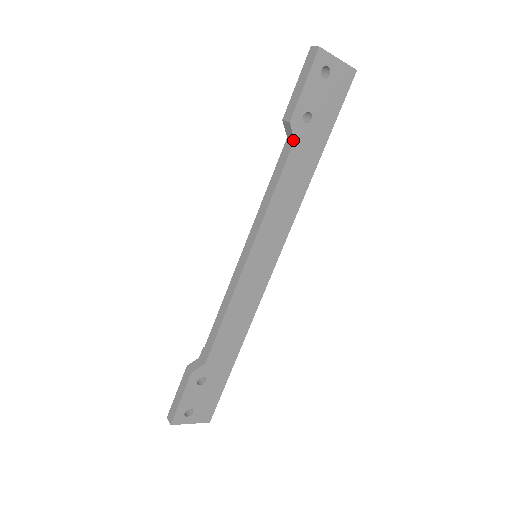
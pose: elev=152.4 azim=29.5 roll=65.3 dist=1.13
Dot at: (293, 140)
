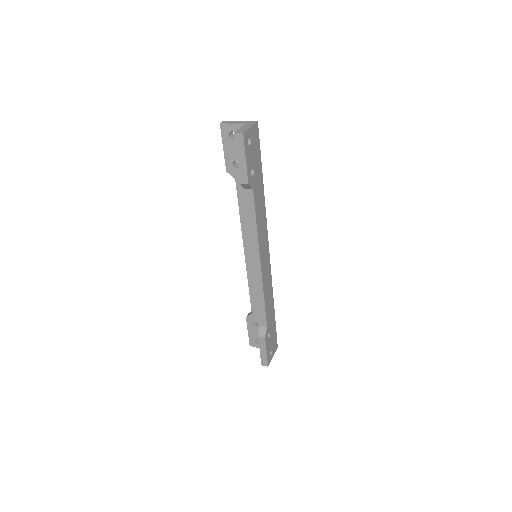
Dot at: (252, 190)
